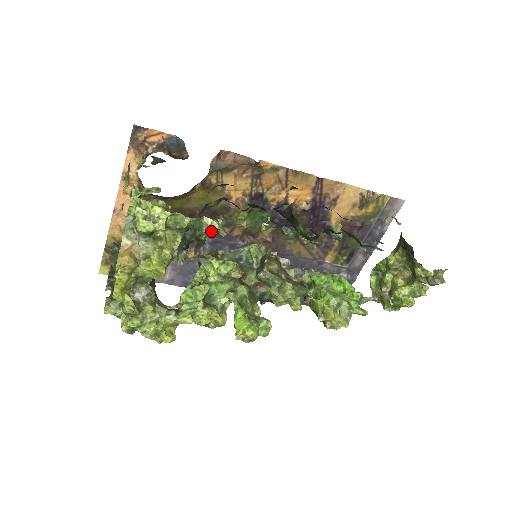
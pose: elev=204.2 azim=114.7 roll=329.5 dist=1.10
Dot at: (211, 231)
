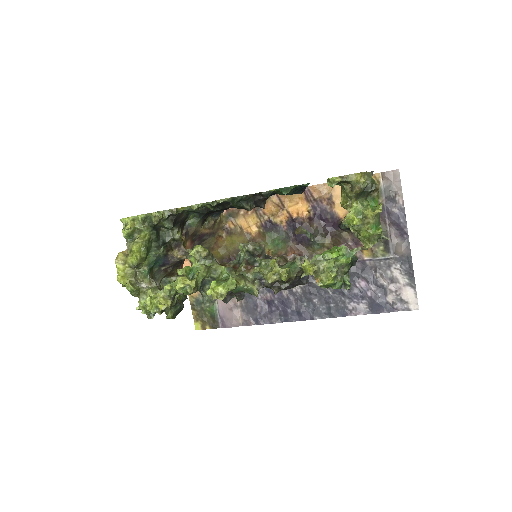
Dot at: (155, 218)
